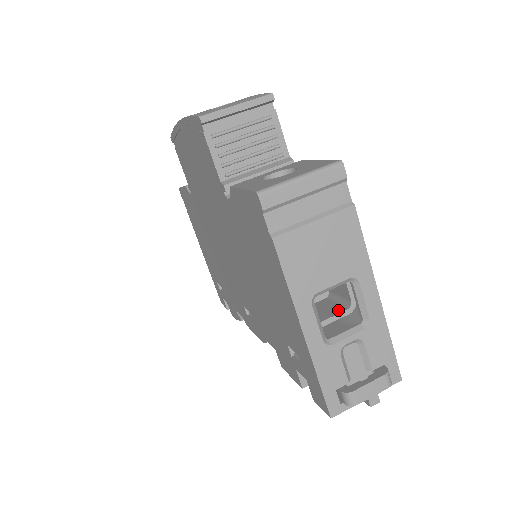
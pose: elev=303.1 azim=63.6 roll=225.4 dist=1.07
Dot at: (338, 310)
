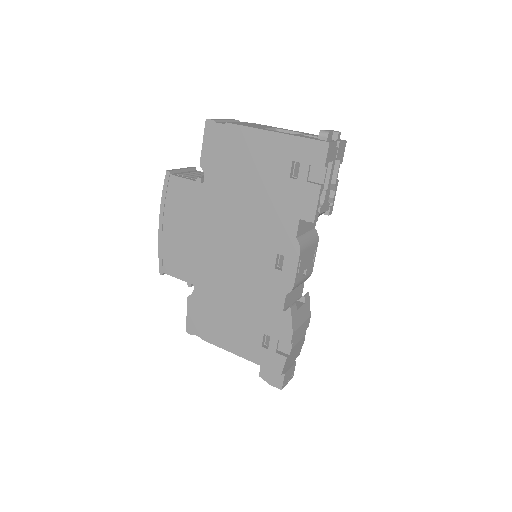
Dot at: occluded
